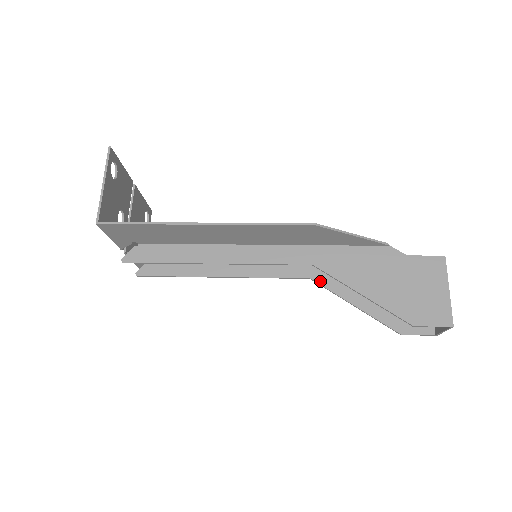
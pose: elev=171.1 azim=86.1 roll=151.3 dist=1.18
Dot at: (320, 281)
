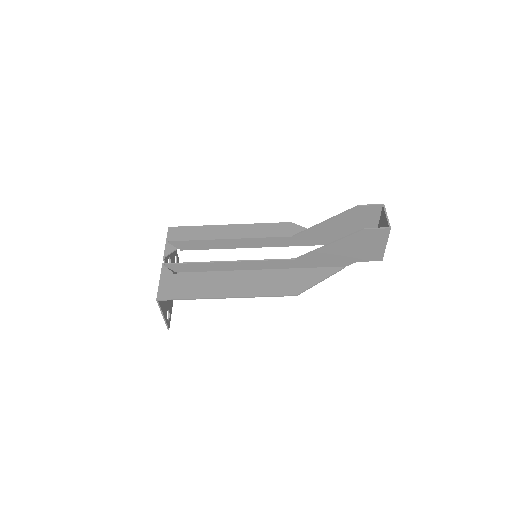
Dot at: (302, 257)
